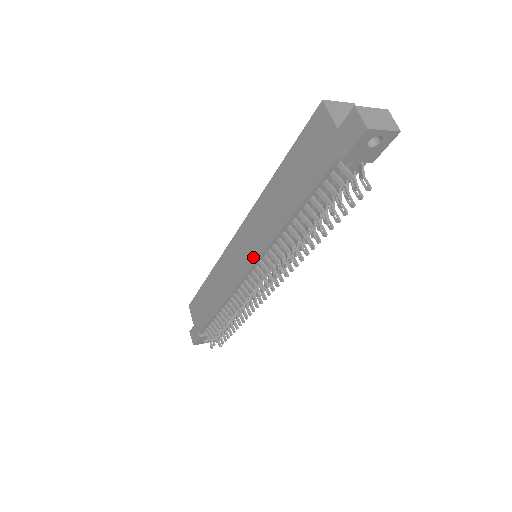
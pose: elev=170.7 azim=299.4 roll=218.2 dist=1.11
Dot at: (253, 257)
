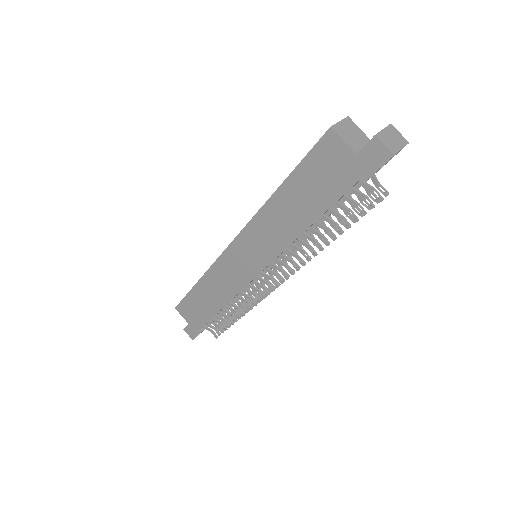
Dot at: (263, 262)
